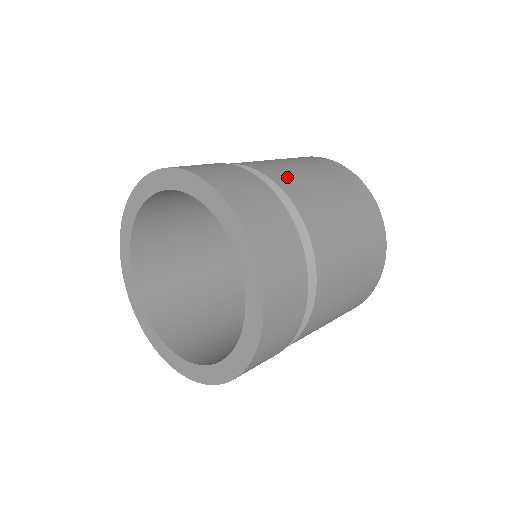
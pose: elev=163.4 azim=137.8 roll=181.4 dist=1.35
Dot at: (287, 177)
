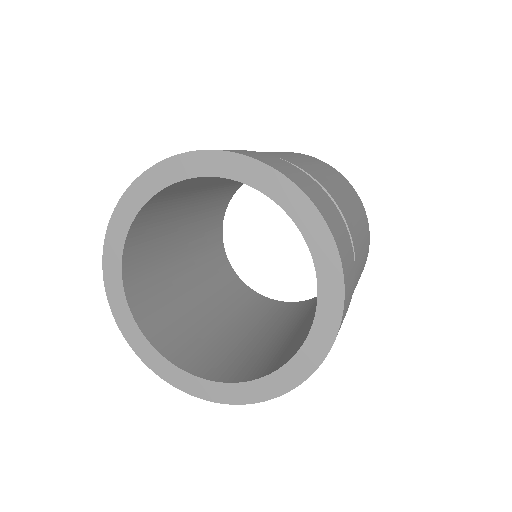
Dot at: occluded
